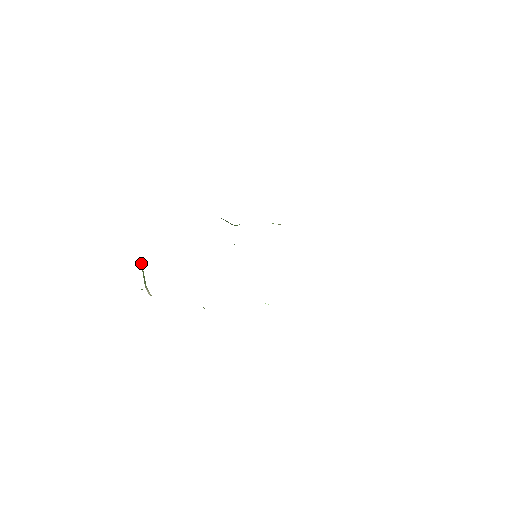
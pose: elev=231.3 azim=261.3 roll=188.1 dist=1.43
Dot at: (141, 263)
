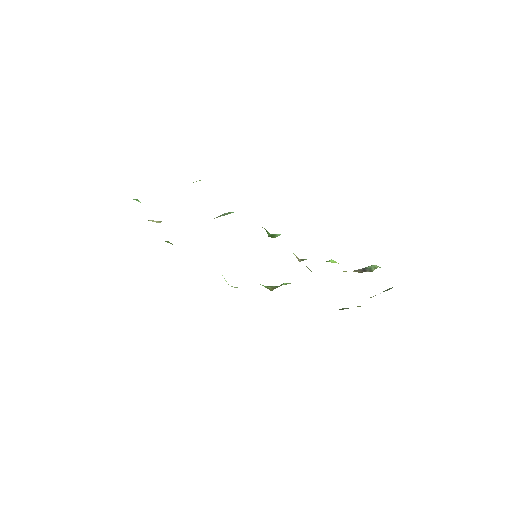
Dot at: occluded
